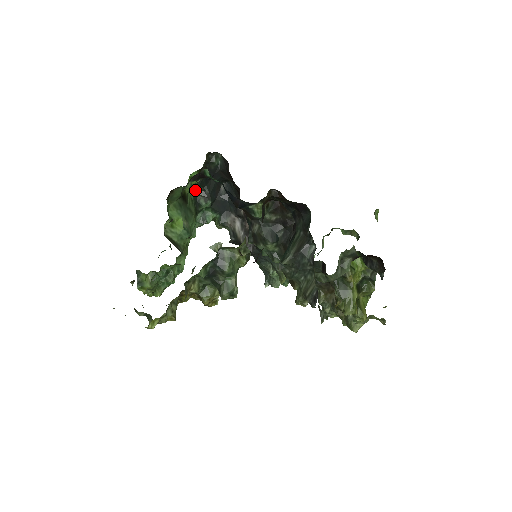
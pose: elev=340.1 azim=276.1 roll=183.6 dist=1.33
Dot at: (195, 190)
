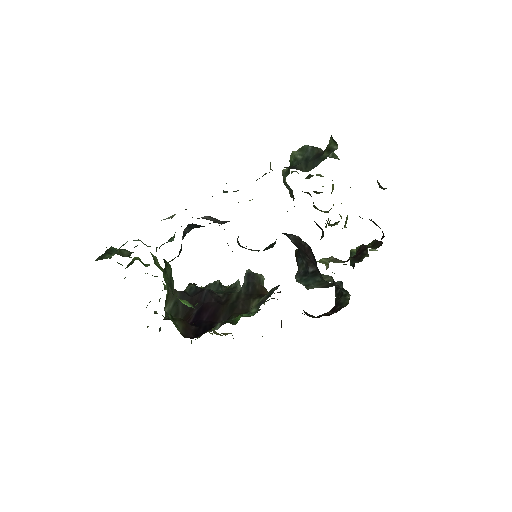
Dot at: occluded
